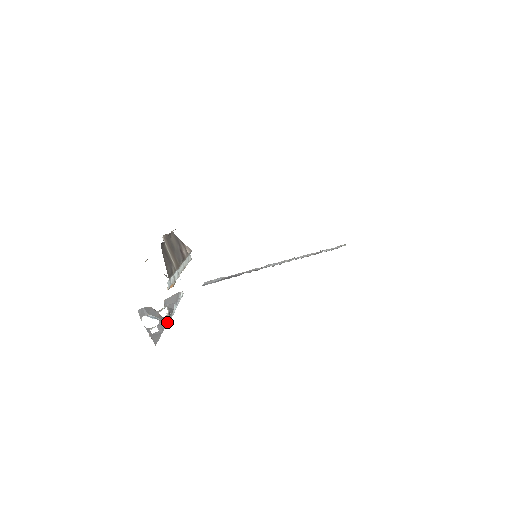
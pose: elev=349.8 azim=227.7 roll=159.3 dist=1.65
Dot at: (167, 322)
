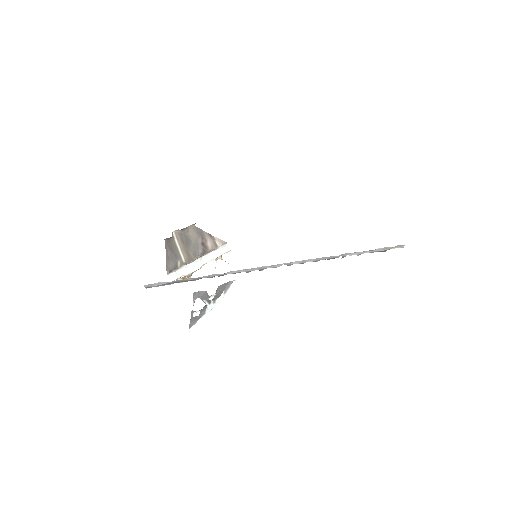
Dot at: (208, 308)
